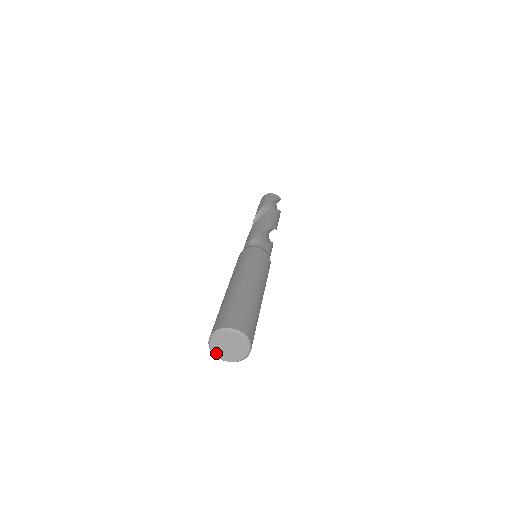
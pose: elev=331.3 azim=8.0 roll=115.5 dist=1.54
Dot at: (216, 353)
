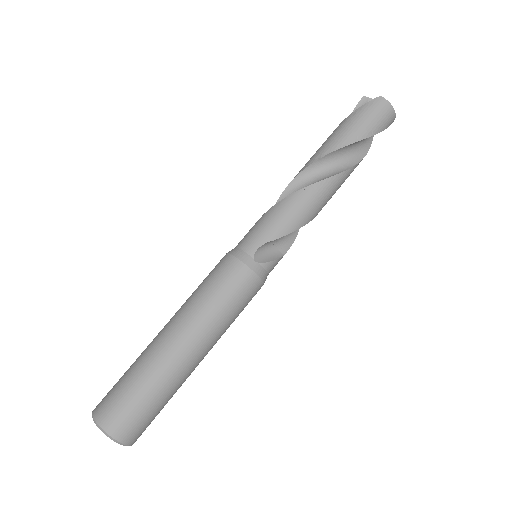
Dot at: occluded
